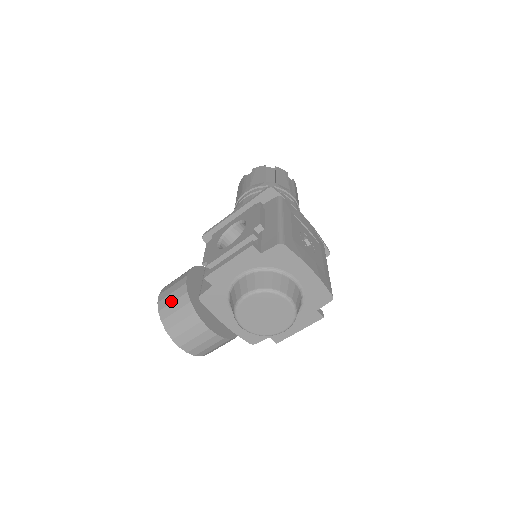
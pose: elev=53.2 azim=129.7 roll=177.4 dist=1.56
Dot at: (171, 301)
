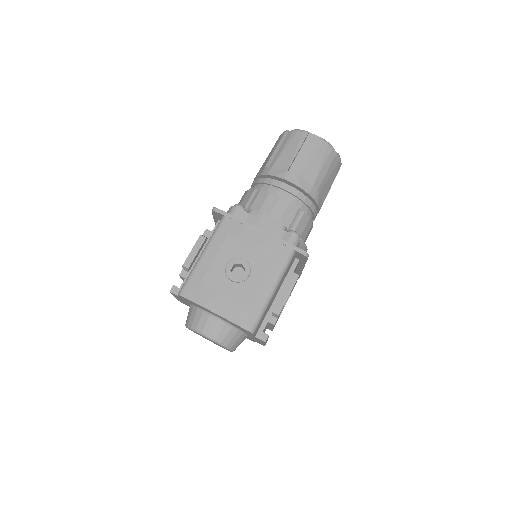
Dot at: occluded
